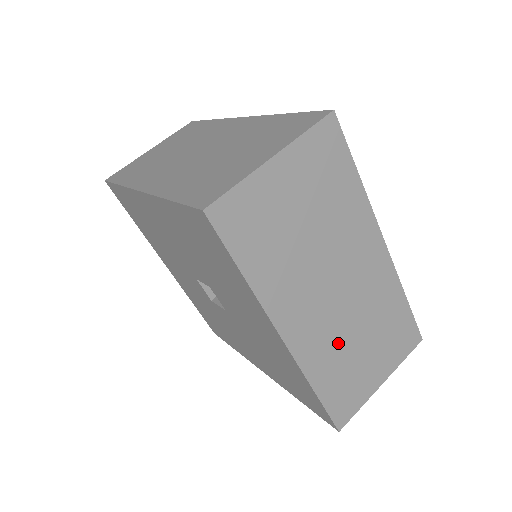
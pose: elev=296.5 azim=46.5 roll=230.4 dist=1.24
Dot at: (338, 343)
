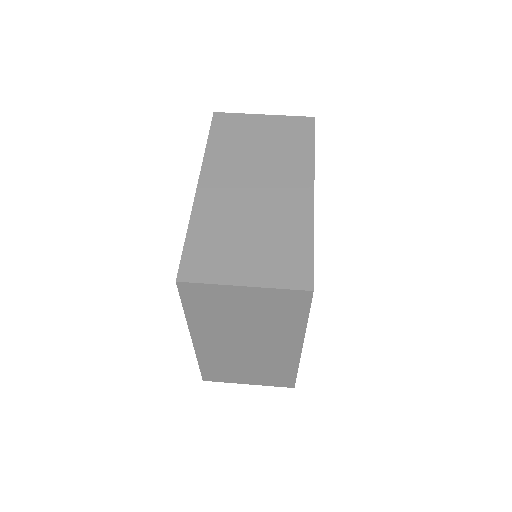
Dot at: (231, 218)
